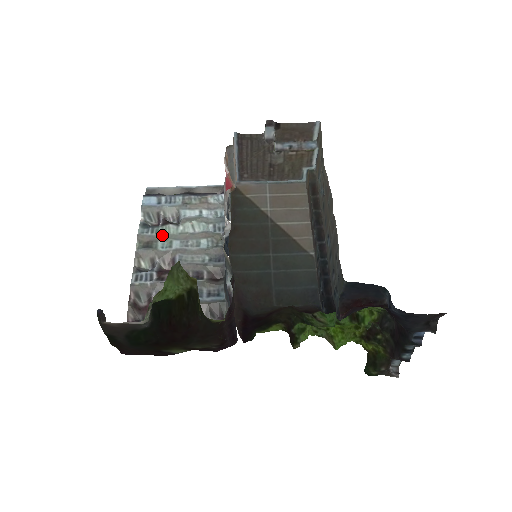
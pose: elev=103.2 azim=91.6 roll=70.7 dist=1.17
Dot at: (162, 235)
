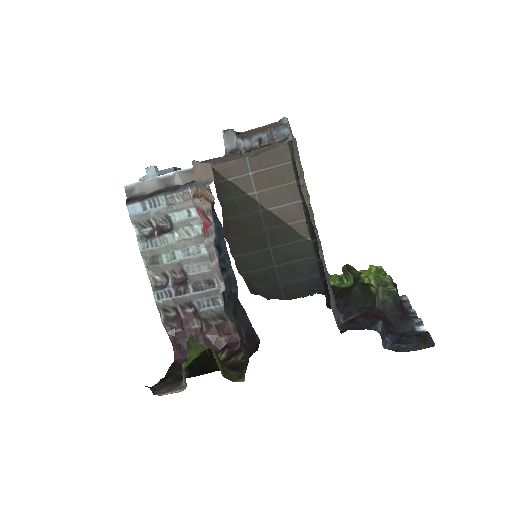
Dot at: (162, 247)
